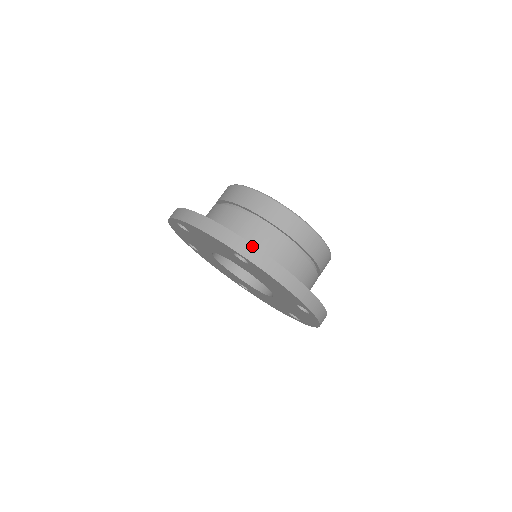
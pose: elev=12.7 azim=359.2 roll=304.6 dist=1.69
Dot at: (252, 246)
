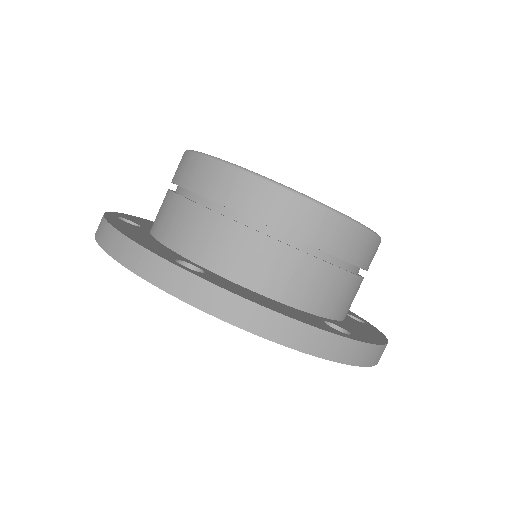
Dot at: (180, 270)
